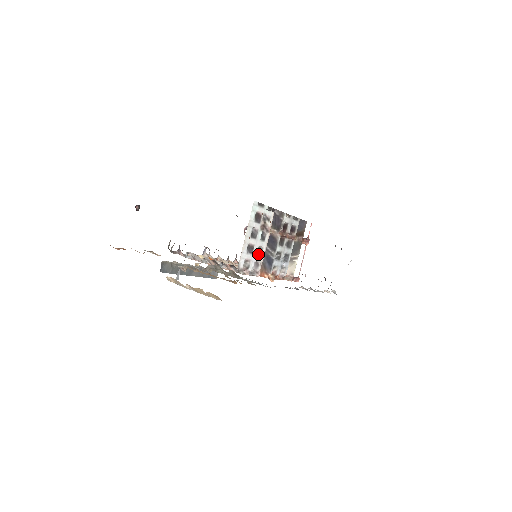
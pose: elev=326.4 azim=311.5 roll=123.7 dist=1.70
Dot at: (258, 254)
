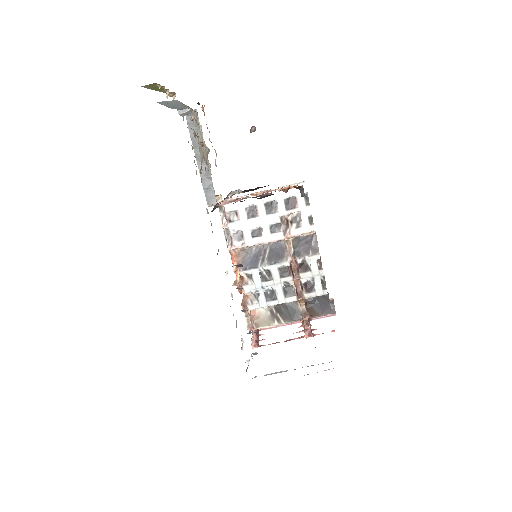
Dot at: (253, 232)
